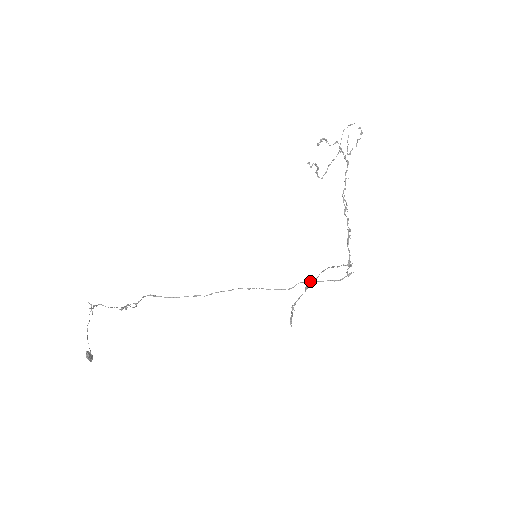
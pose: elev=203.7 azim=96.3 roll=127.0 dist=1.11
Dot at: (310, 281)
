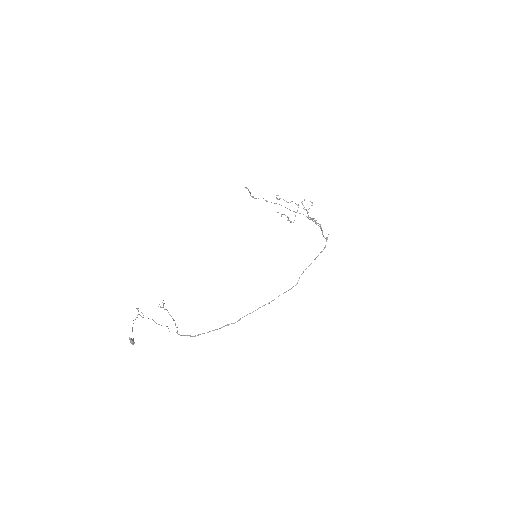
Dot at: (308, 266)
